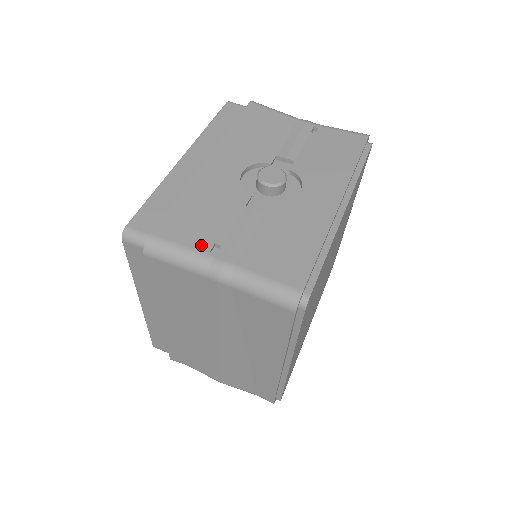
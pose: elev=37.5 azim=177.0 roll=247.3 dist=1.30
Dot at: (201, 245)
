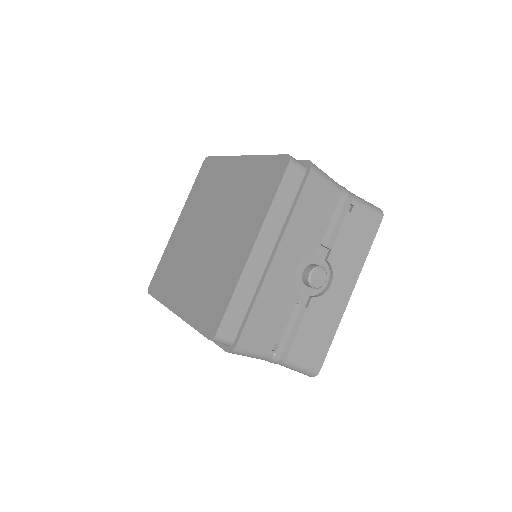
Dot at: (268, 346)
